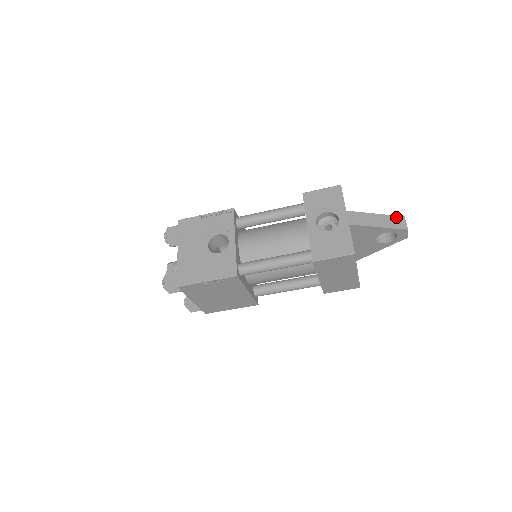
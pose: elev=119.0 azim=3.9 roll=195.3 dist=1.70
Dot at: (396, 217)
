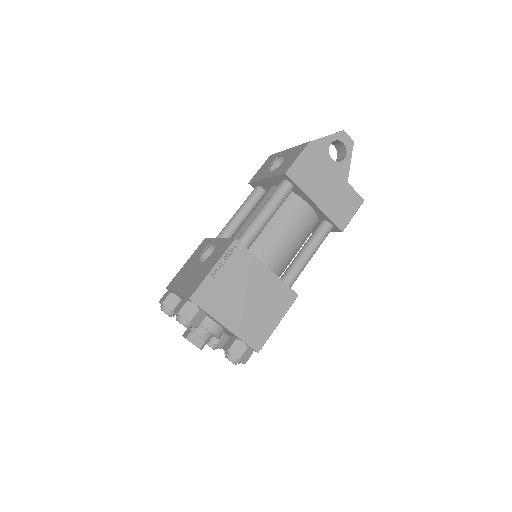
Dot at: occluded
